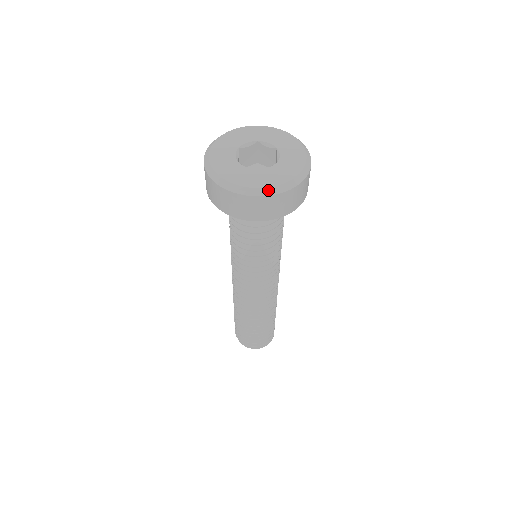
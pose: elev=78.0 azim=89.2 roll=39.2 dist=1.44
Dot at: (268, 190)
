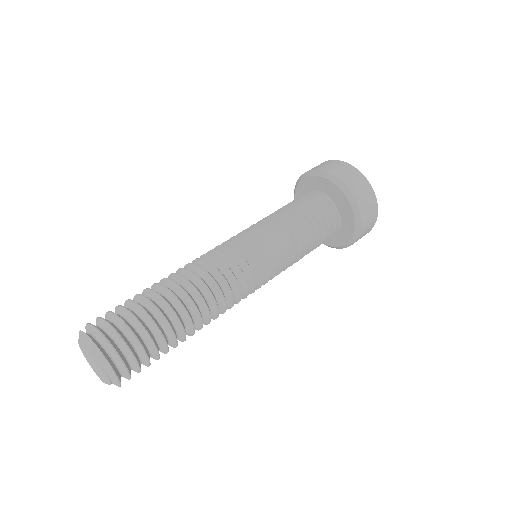
Dot at: (364, 176)
